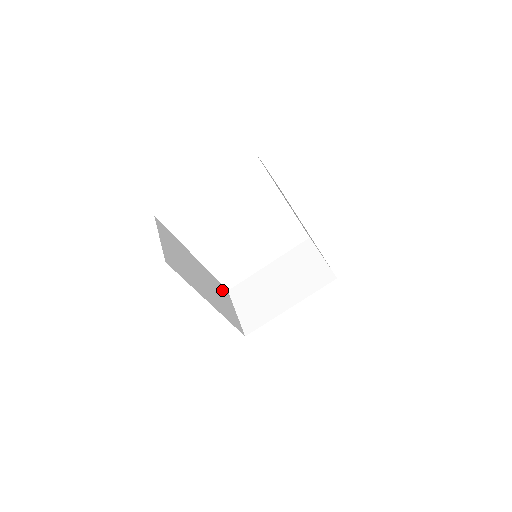
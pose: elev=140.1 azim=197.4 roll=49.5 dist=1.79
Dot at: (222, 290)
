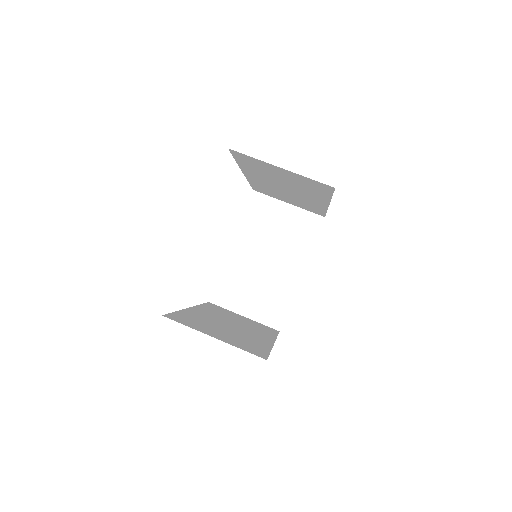
Dot at: (218, 309)
